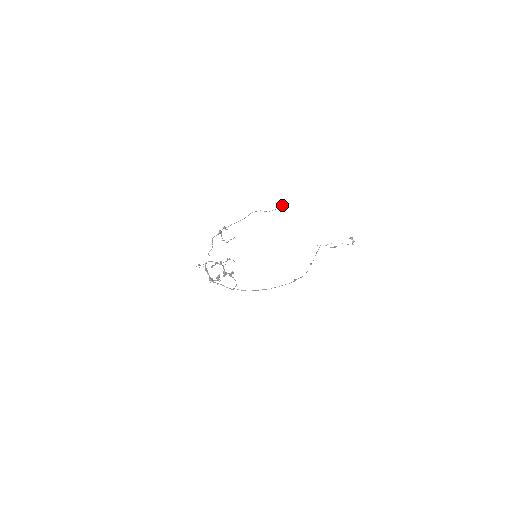
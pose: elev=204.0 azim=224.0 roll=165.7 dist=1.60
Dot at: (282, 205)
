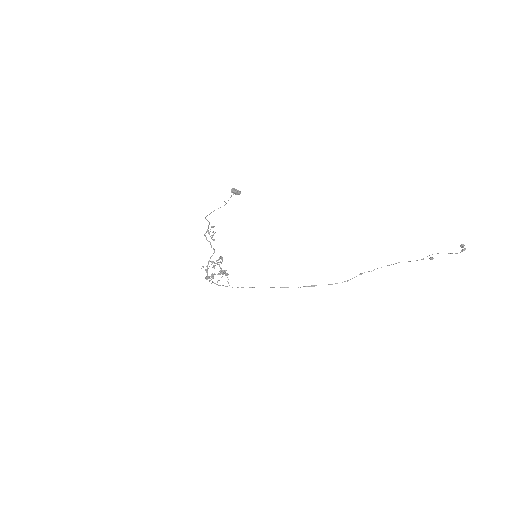
Dot at: (231, 190)
